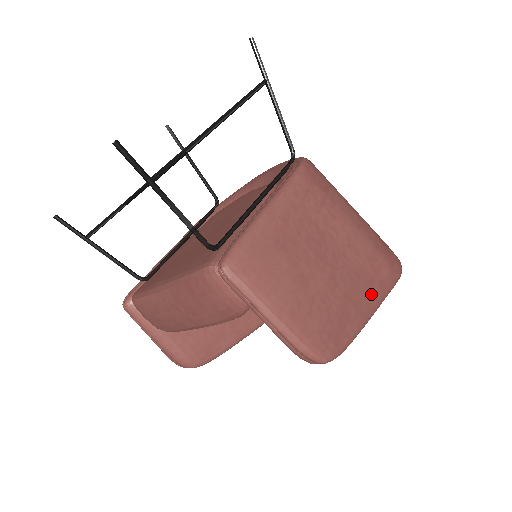
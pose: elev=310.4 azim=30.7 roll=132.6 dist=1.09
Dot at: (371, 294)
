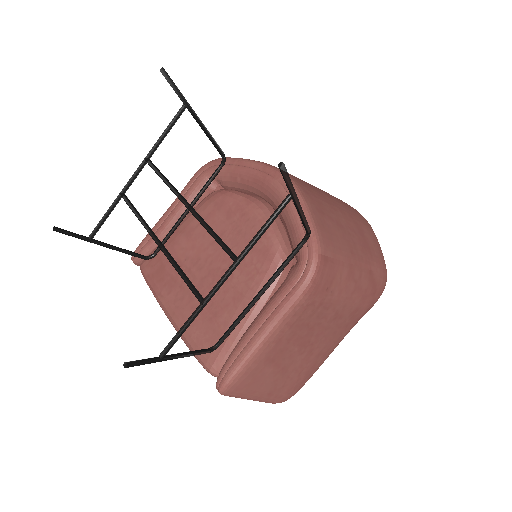
Dot at: (342, 336)
